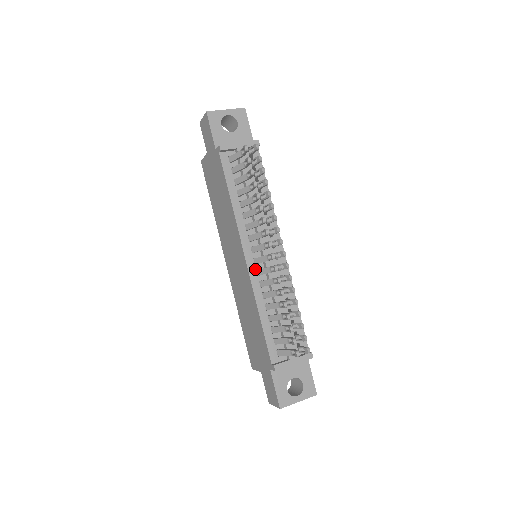
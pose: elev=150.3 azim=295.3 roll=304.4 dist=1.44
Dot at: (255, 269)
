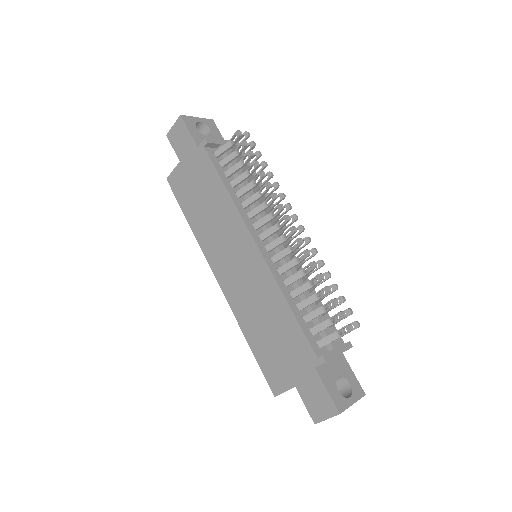
Dot at: (269, 257)
